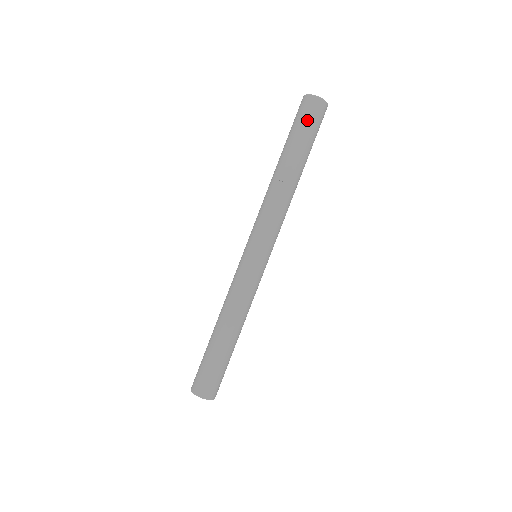
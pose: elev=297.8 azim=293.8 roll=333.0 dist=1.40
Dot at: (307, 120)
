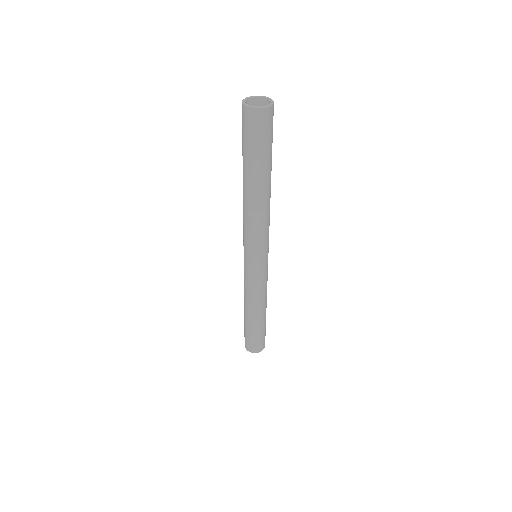
Dot at: (259, 137)
